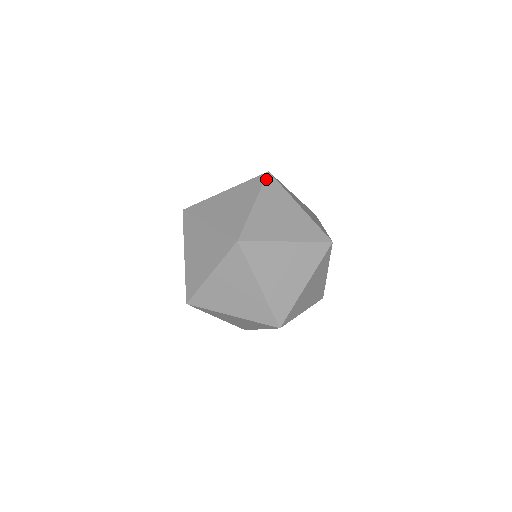
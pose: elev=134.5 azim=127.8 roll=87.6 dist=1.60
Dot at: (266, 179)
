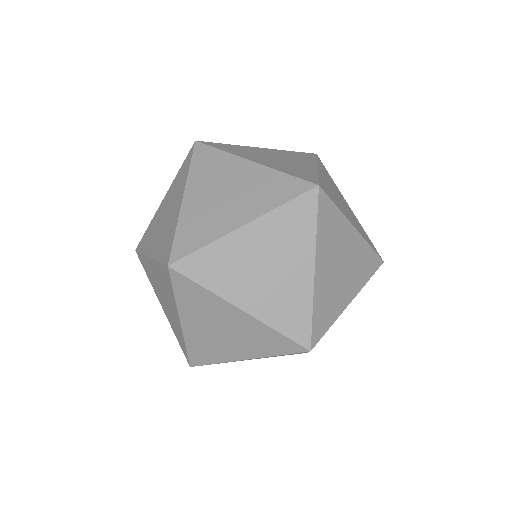
Dot at: occluded
